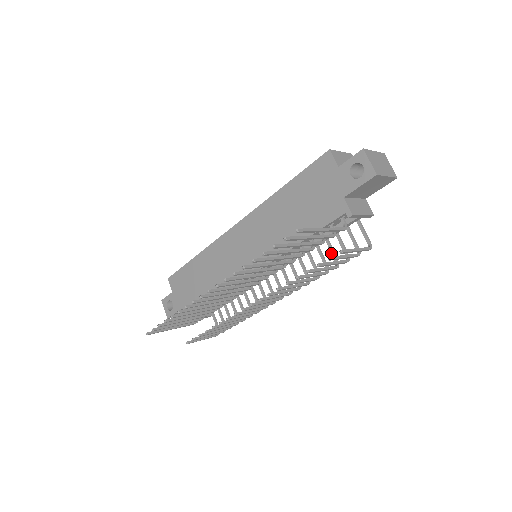
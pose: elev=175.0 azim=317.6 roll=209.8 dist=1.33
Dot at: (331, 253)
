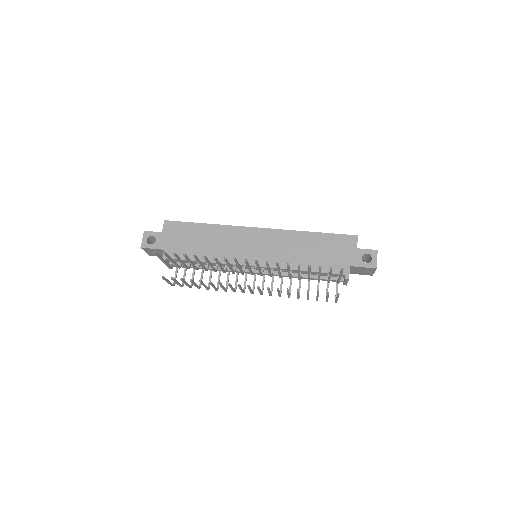
Dot at: (308, 288)
